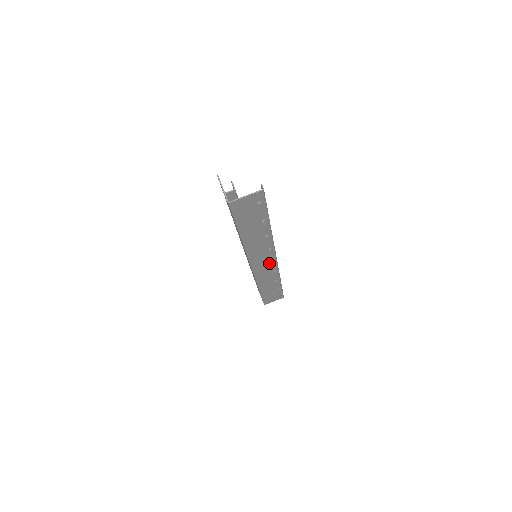
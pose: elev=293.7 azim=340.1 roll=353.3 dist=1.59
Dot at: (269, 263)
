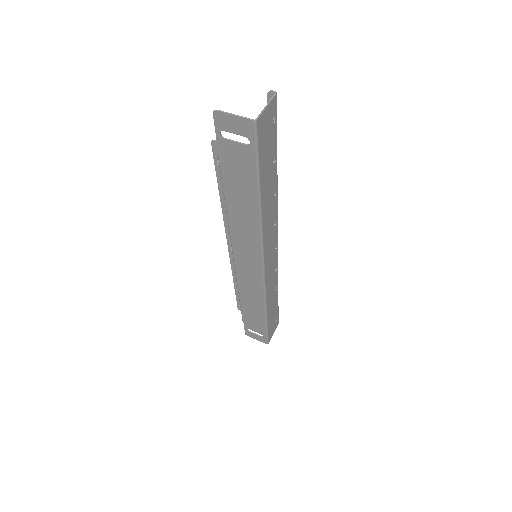
Dot at: (273, 254)
